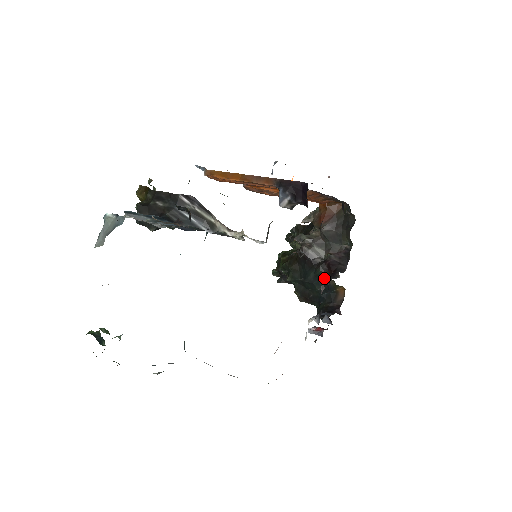
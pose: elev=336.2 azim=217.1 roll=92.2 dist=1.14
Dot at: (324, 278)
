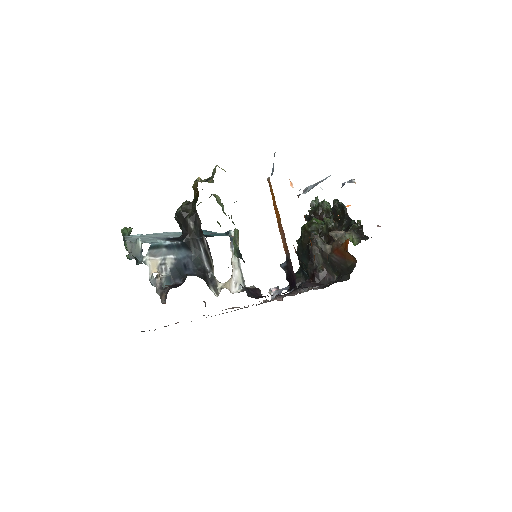
Dot at: occluded
